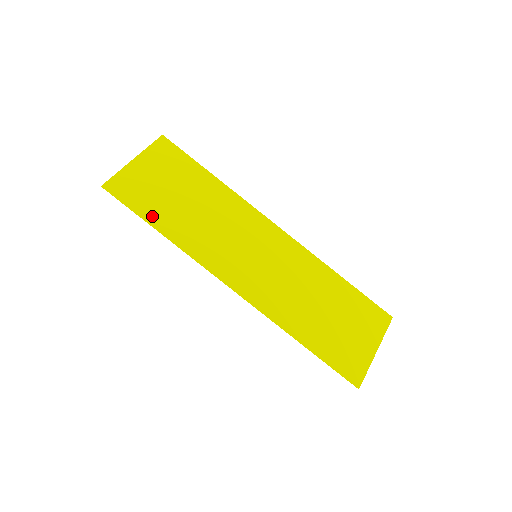
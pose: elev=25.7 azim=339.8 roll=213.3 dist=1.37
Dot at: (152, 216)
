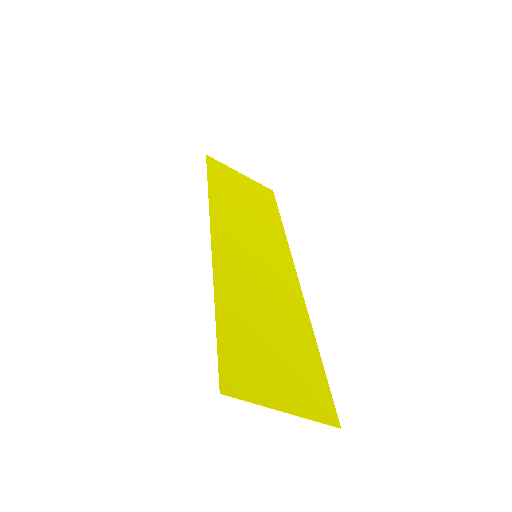
Dot at: (215, 181)
